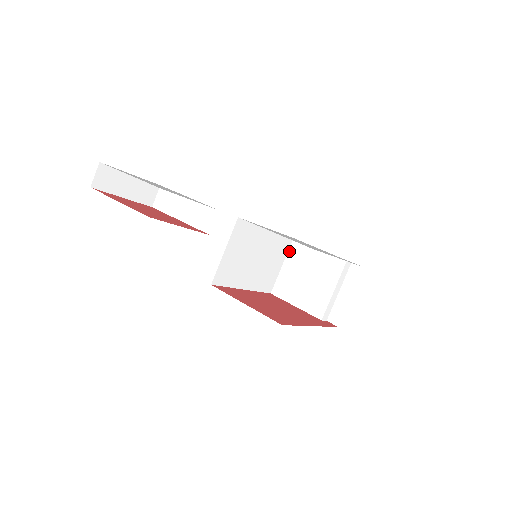
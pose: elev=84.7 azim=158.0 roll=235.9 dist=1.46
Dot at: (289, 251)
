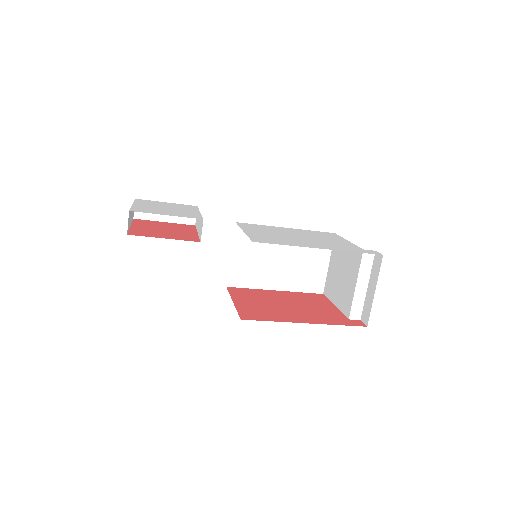
Dot at: occluded
